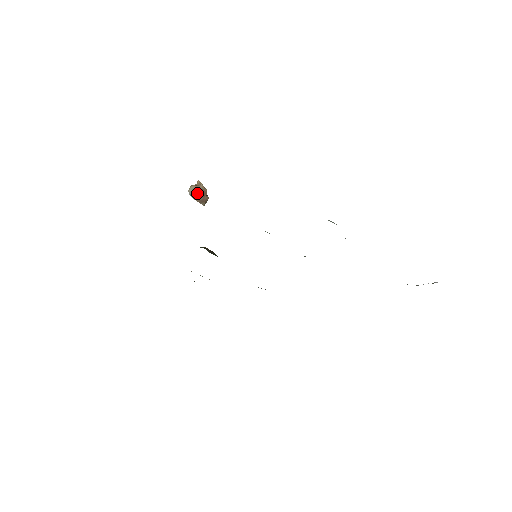
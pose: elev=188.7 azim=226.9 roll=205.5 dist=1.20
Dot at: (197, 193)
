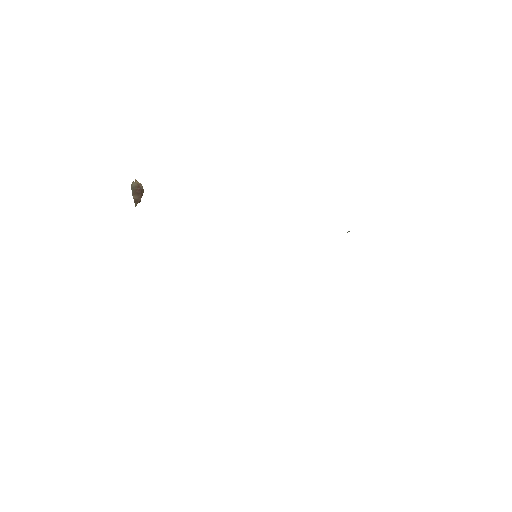
Dot at: (137, 191)
